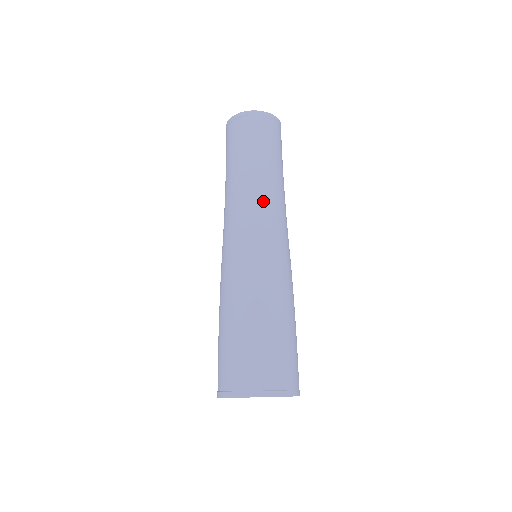
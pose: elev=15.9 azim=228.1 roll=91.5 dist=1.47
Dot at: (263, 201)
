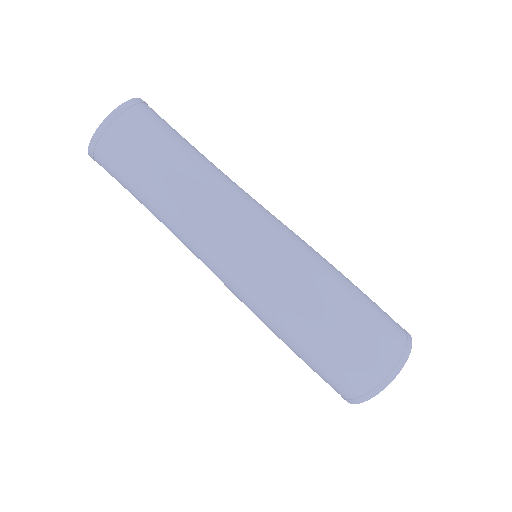
Dot at: (232, 194)
